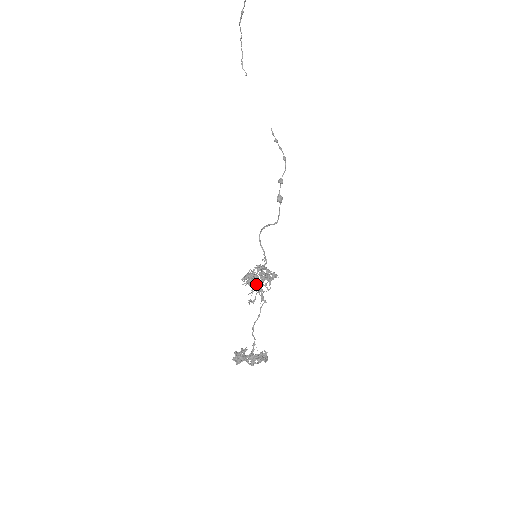
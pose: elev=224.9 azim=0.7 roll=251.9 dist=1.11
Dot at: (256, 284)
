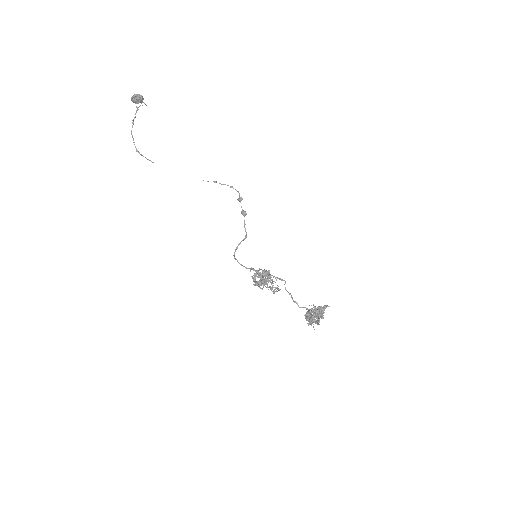
Dot at: occluded
